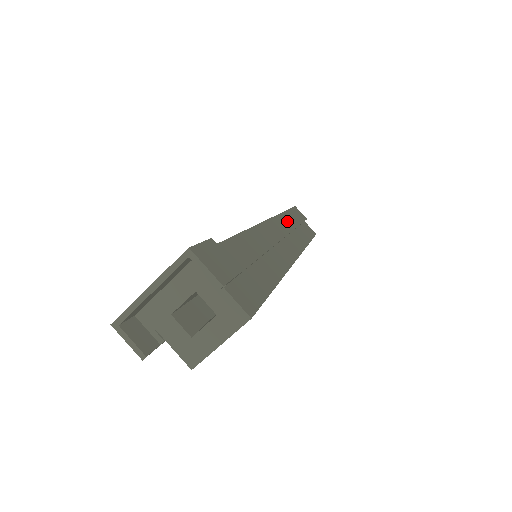
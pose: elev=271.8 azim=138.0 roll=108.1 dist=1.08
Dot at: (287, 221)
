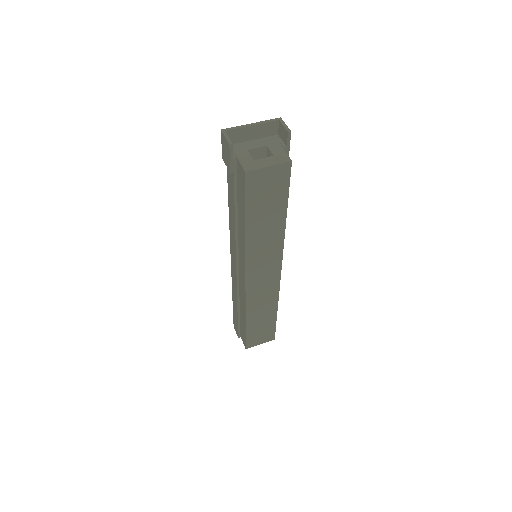
Dot at: occluded
